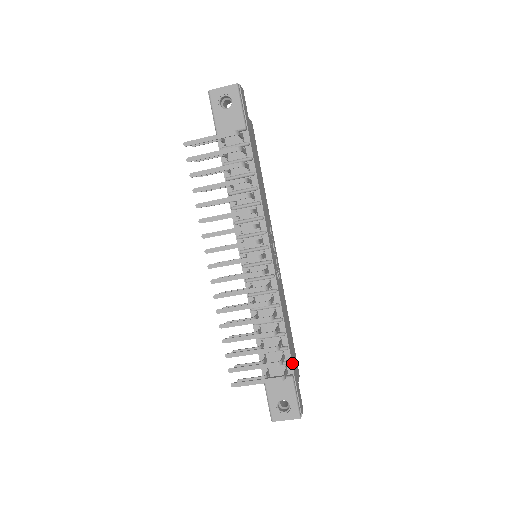
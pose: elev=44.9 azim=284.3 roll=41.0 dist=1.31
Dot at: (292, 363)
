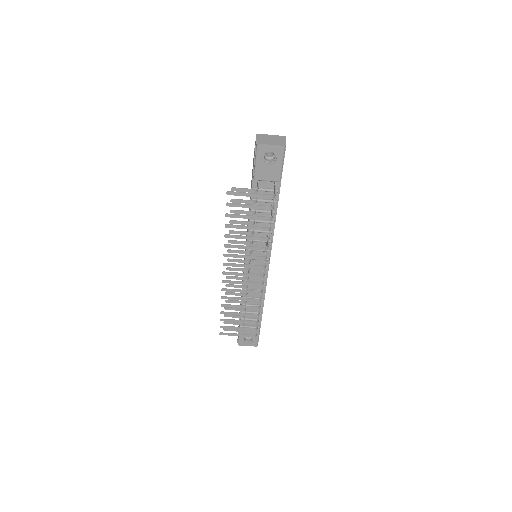
Dot at: (261, 319)
